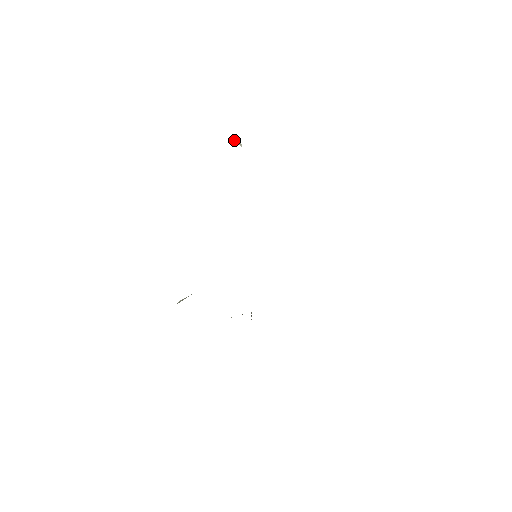
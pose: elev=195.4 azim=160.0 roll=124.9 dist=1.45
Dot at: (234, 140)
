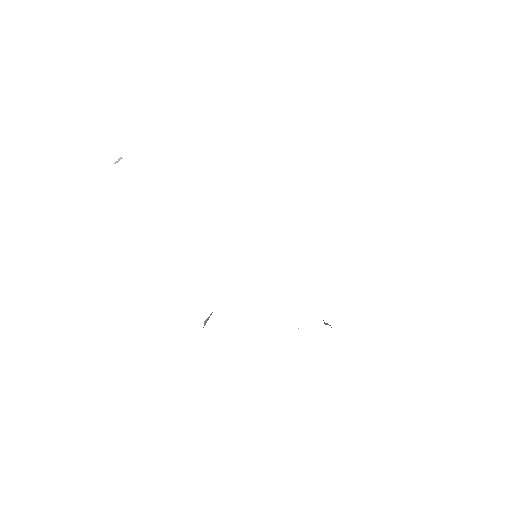
Dot at: (115, 163)
